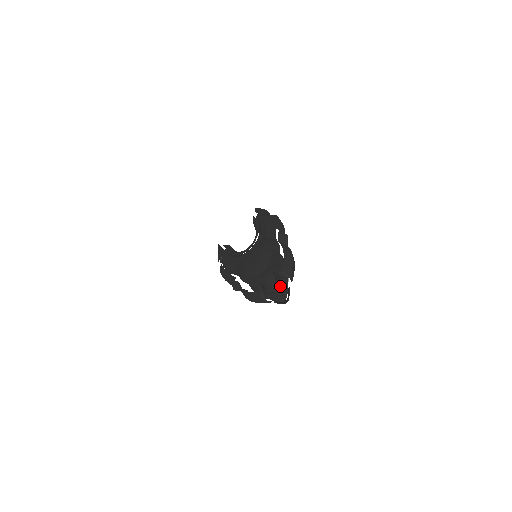
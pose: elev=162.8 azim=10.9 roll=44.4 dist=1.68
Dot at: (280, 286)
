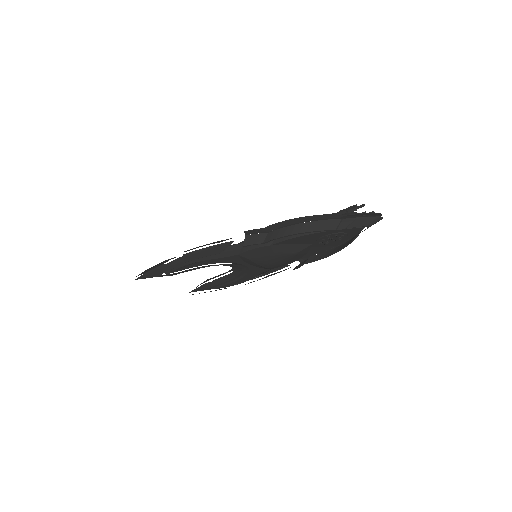
Dot at: occluded
